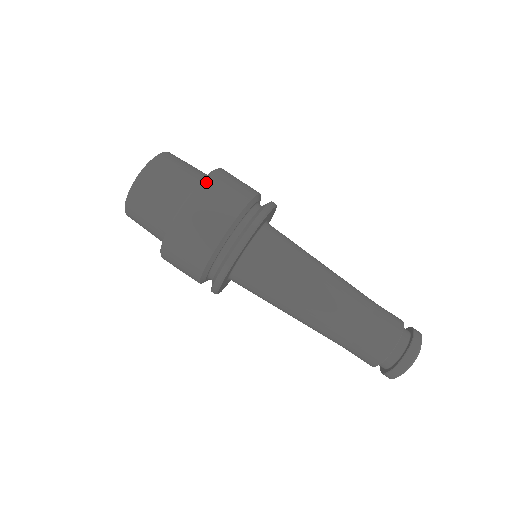
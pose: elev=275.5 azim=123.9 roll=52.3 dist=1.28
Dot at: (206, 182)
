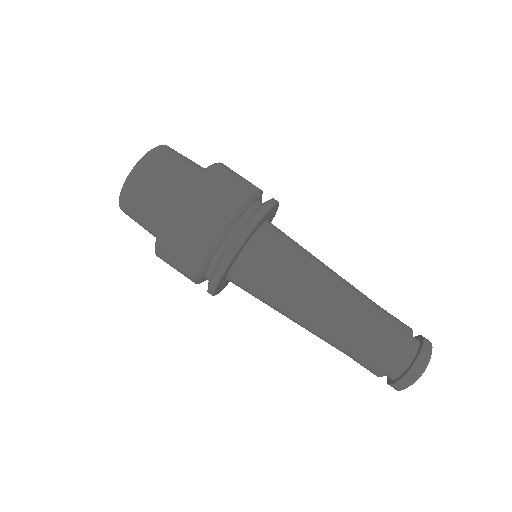
Dot at: (196, 183)
